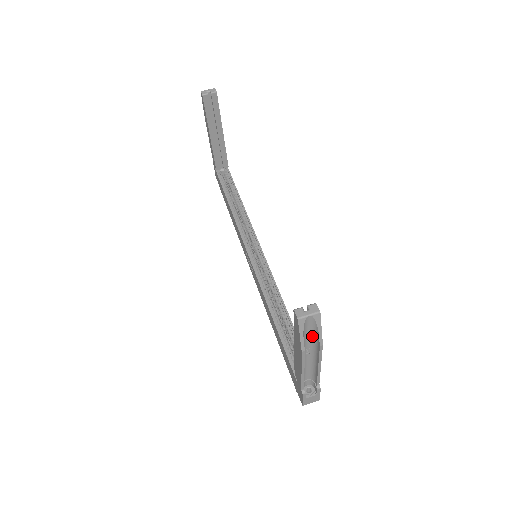
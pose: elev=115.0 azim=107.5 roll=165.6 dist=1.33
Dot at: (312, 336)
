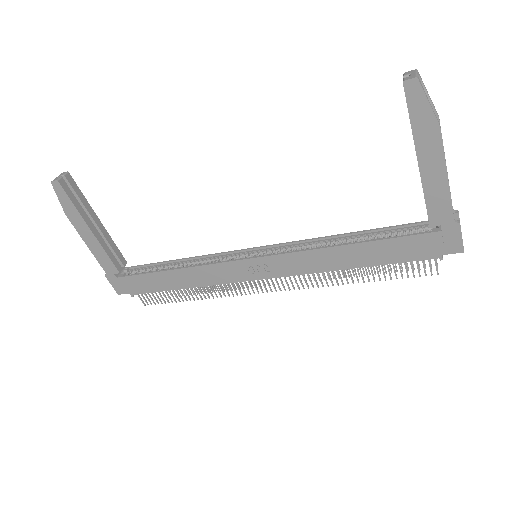
Dot at: occluded
